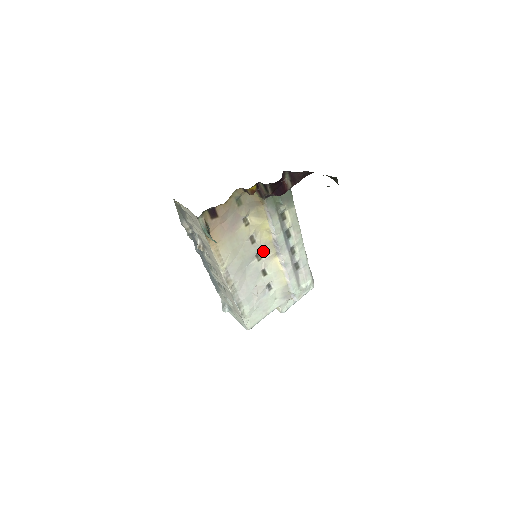
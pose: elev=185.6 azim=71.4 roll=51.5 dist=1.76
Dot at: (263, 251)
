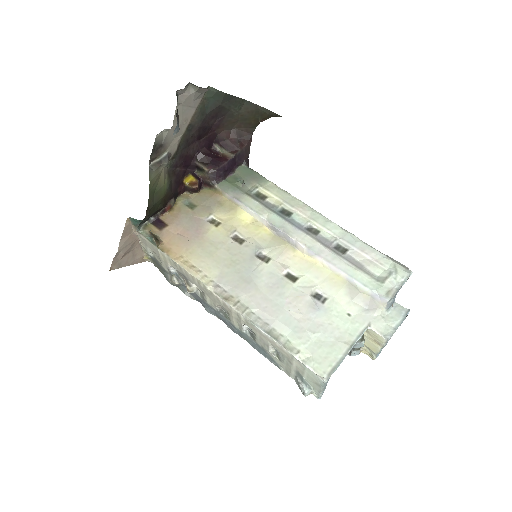
Dot at: (268, 250)
